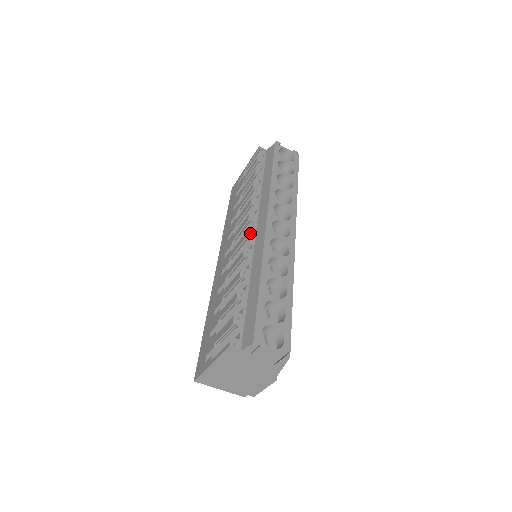
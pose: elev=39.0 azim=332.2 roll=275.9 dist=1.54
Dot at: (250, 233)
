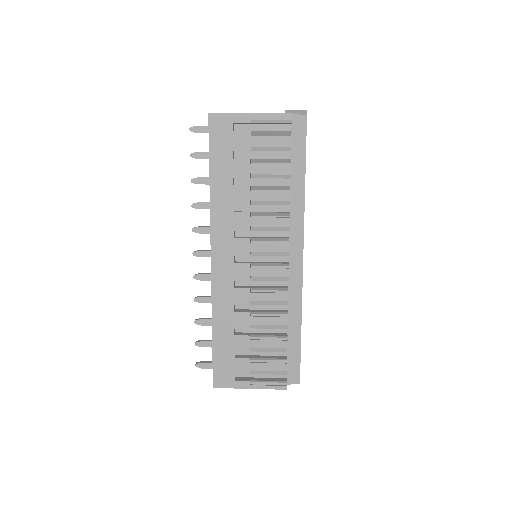
Dot at: (288, 266)
